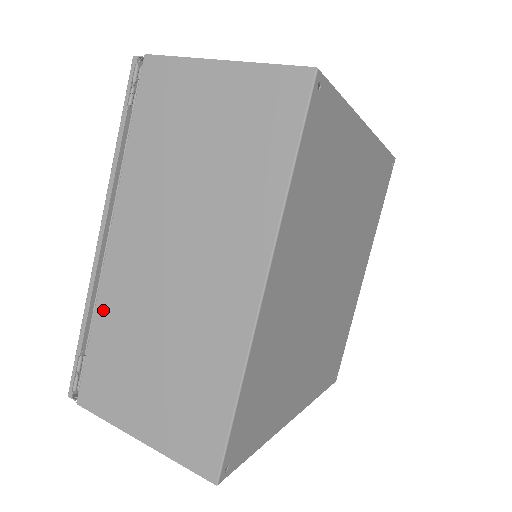
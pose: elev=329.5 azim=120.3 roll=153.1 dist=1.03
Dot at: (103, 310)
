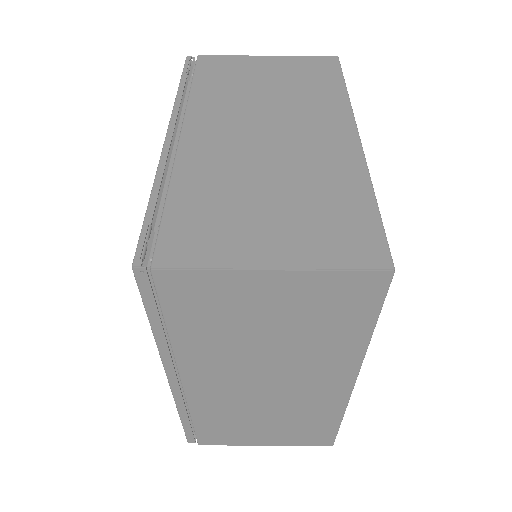
Dot at: (183, 178)
